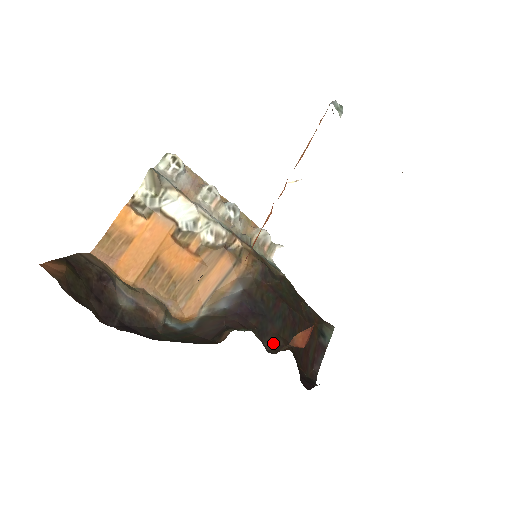
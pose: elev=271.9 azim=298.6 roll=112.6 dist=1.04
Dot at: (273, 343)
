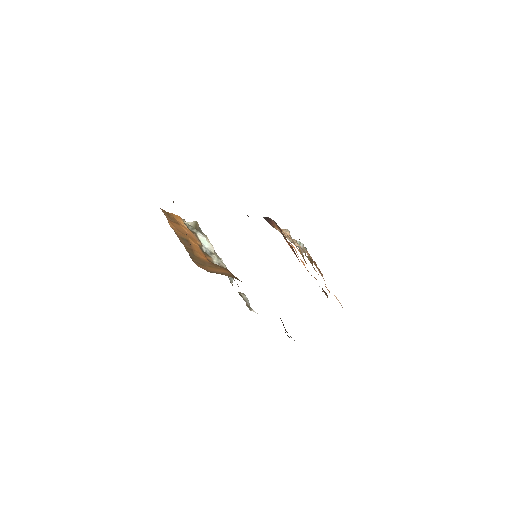
Dot at: occluded
